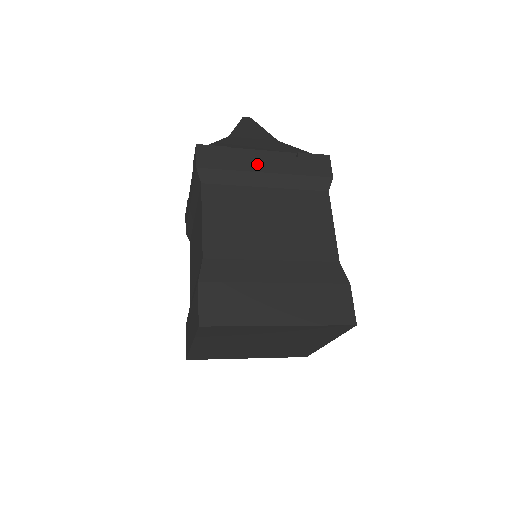
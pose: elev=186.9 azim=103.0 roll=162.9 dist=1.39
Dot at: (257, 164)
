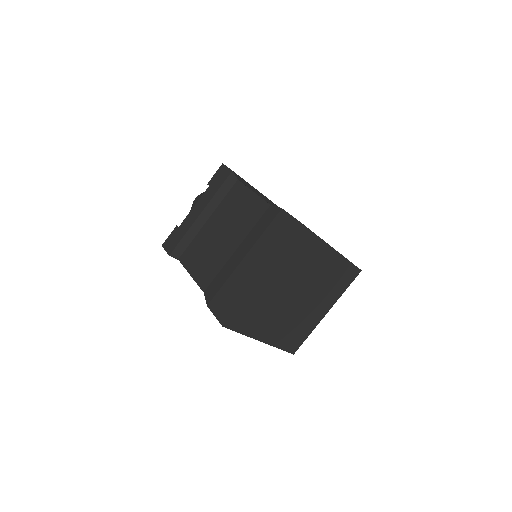
Dot at: occluded
